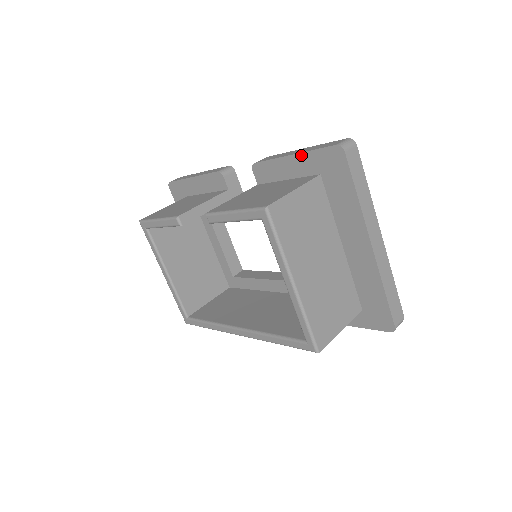
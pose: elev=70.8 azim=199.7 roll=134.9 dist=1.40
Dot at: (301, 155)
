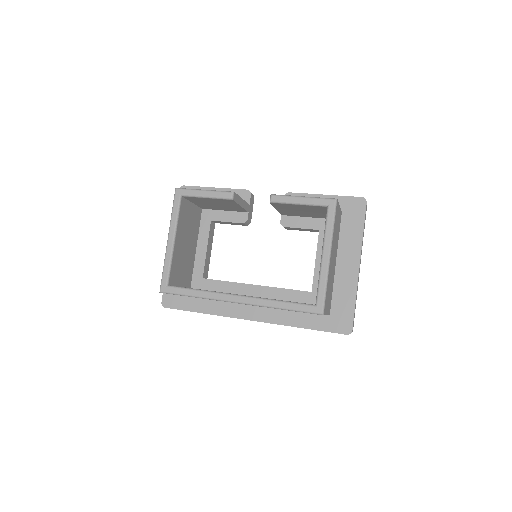
Dot at: (333, 197)
